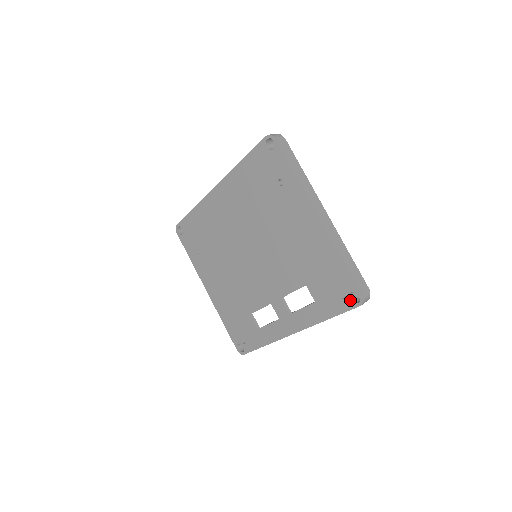
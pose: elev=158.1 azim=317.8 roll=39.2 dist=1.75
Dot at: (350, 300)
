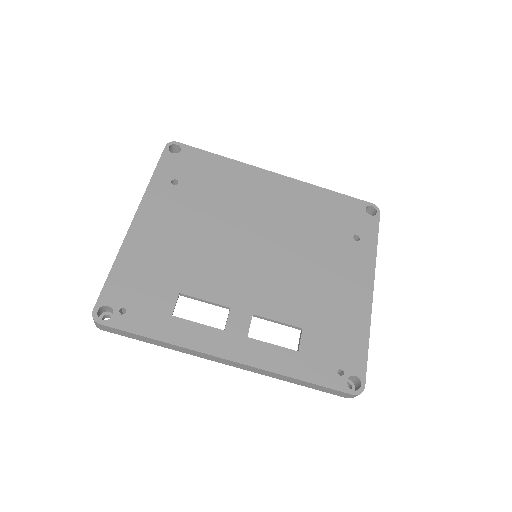
Dot at: (346, 381)
